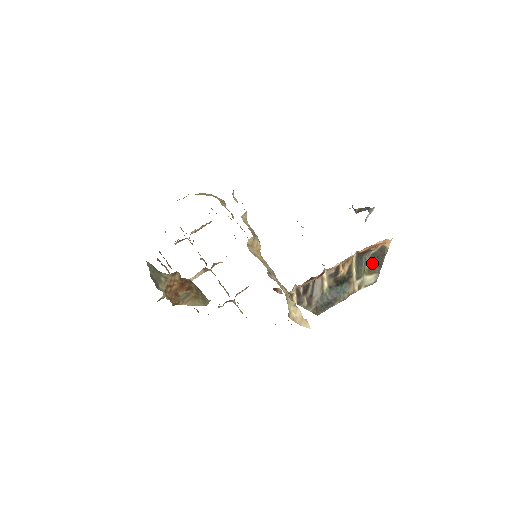
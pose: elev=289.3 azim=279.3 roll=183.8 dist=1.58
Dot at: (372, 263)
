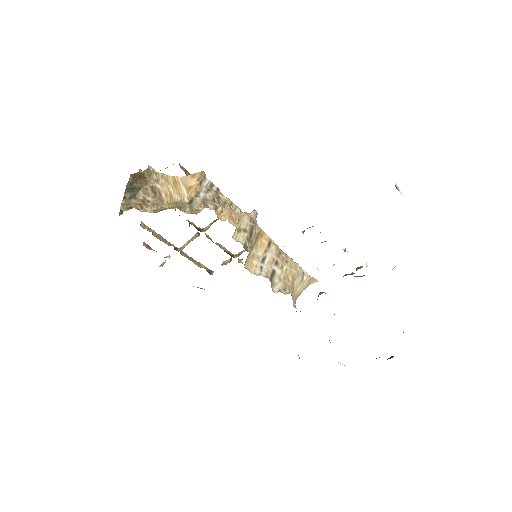
Dot at: occluded
